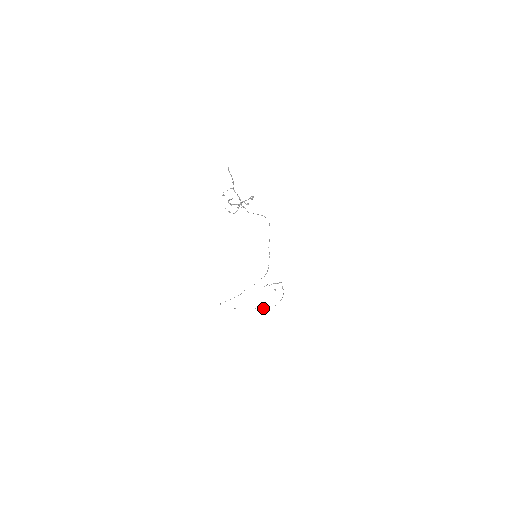
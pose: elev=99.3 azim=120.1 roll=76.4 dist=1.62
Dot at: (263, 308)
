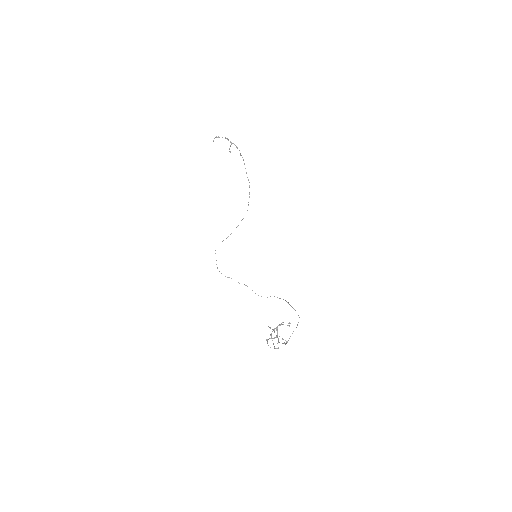
Dot at: occluded
